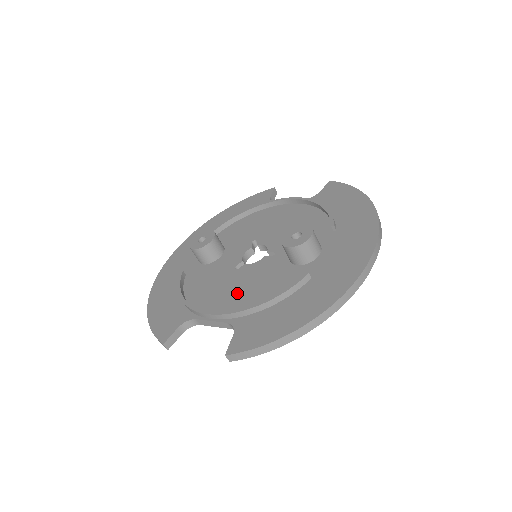
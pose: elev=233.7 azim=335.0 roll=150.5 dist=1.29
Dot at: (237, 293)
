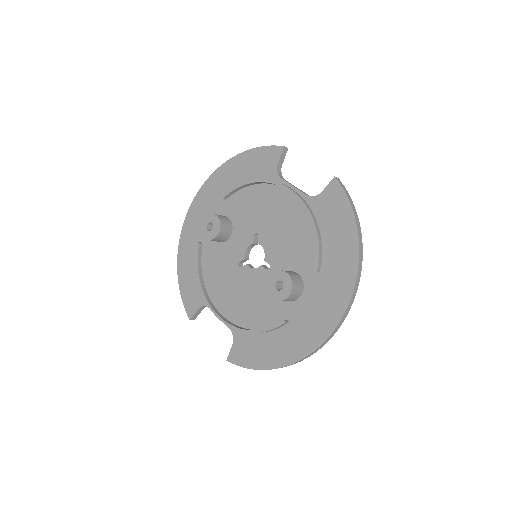
Dot at: (238, 300)
